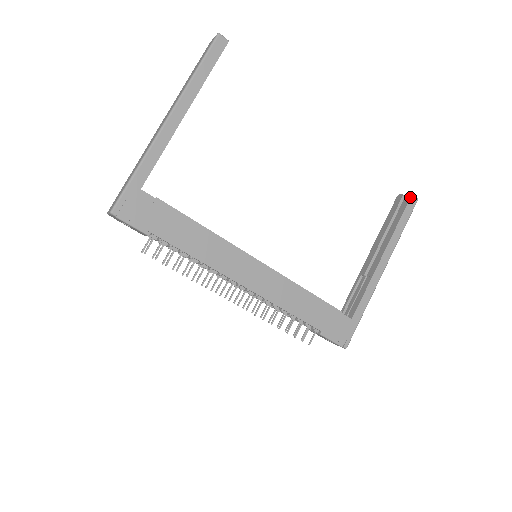
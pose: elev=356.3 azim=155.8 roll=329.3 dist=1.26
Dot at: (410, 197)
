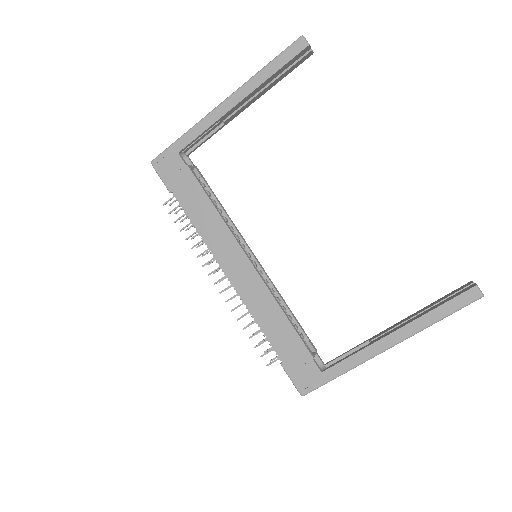
Dot at: (470, 287)
